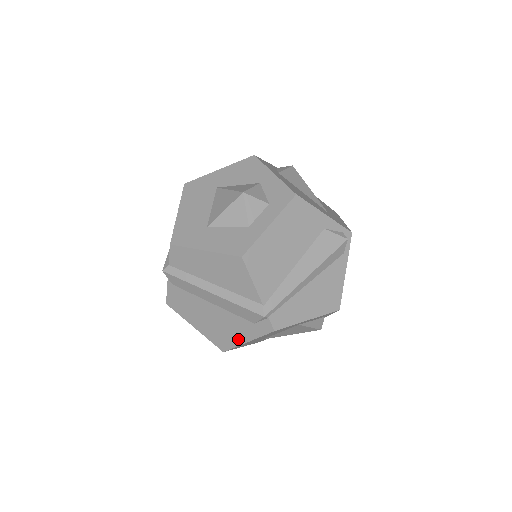
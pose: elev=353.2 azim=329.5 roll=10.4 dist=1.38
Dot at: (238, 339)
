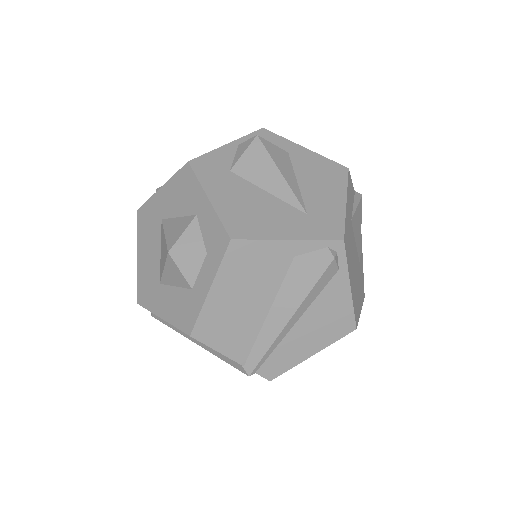
Dot at: occluded
